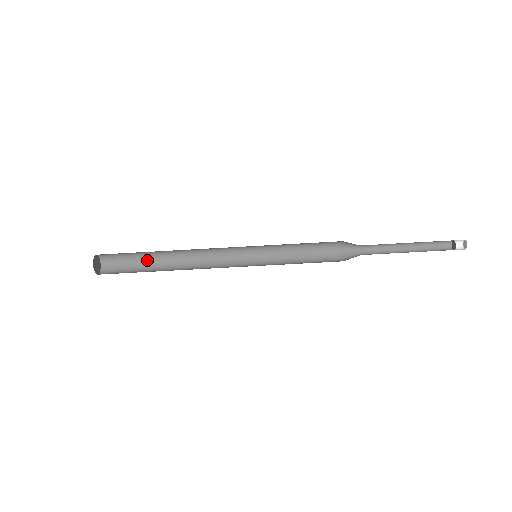
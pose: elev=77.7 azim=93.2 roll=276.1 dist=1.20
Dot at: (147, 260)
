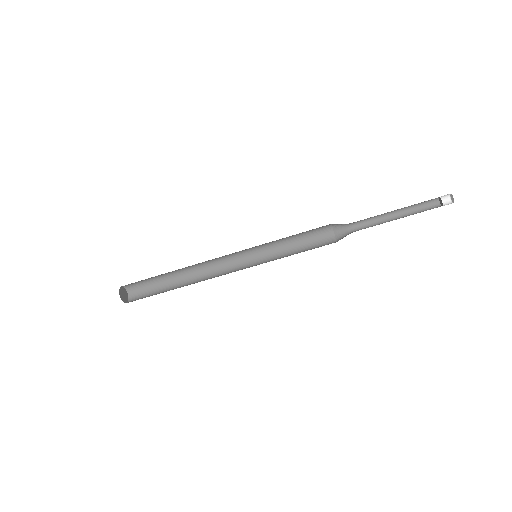
Dot at: (160, 275)
